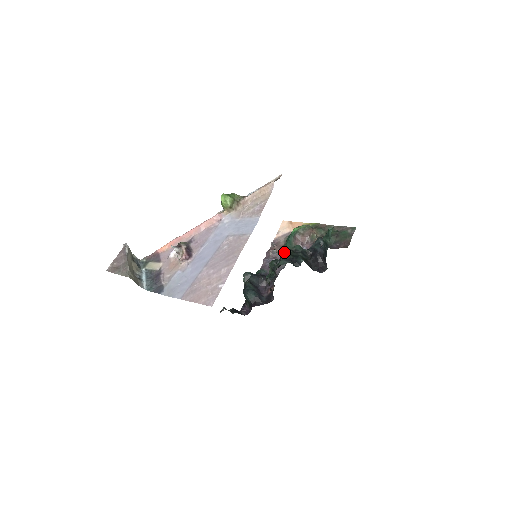
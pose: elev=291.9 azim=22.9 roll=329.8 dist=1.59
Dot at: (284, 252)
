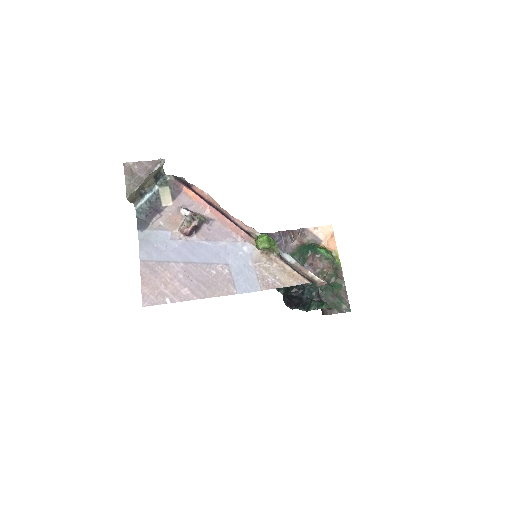
Dot at: occluded
